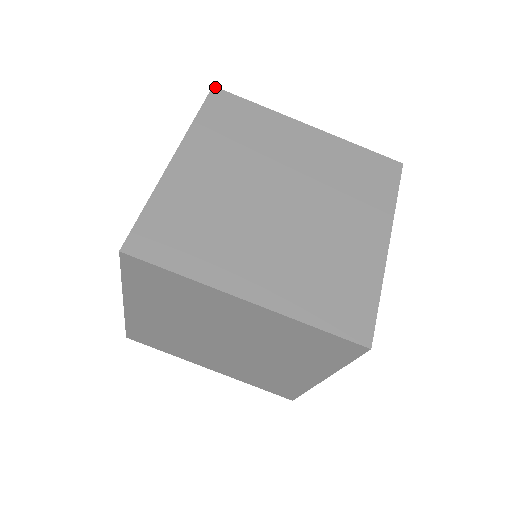
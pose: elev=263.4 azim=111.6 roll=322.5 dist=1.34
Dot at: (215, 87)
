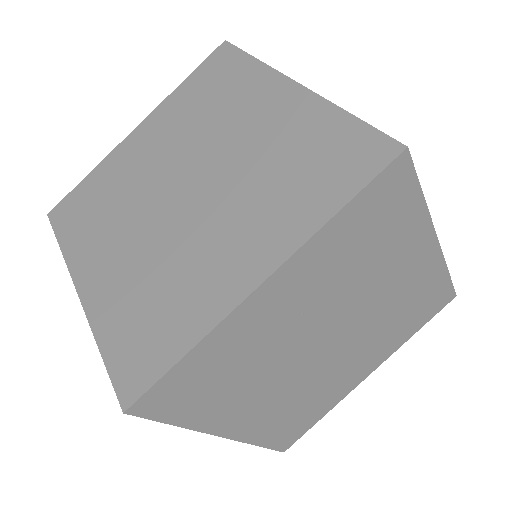
Dot at: occluded
